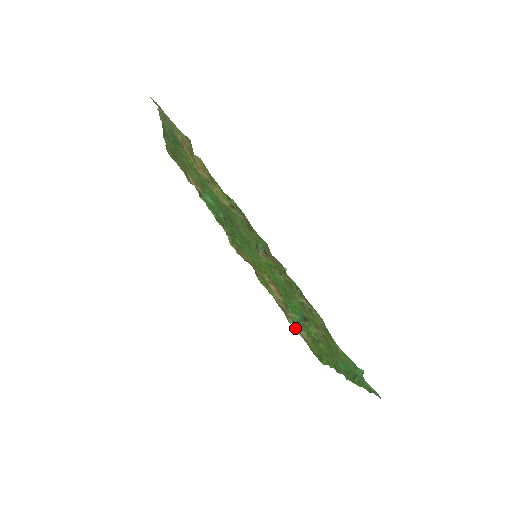
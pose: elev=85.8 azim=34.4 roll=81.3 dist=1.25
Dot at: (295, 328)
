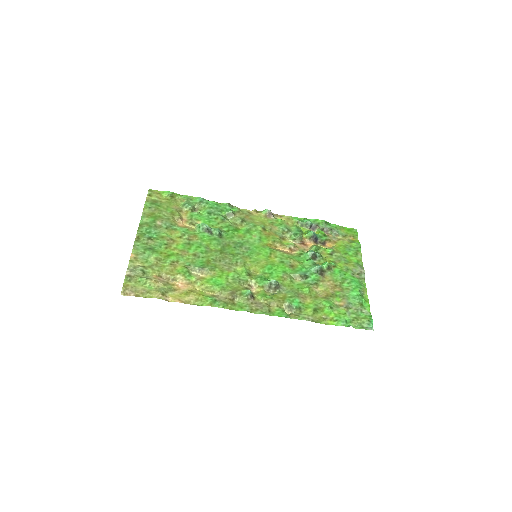
Dot at: occluded
